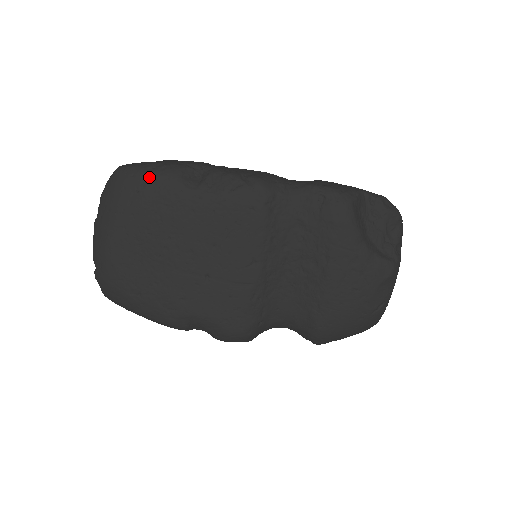
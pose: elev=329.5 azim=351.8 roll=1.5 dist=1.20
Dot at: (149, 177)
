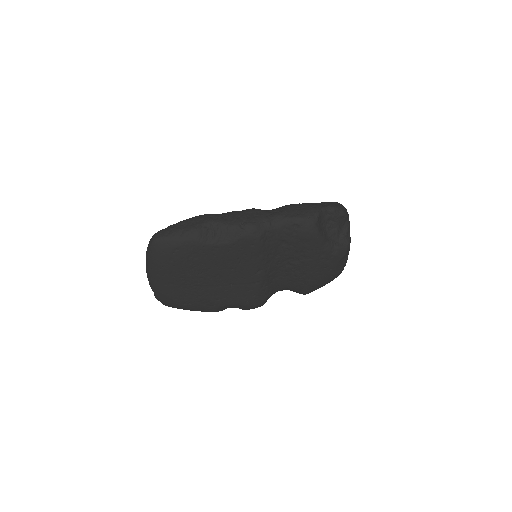
Dot at: (179, 243)
